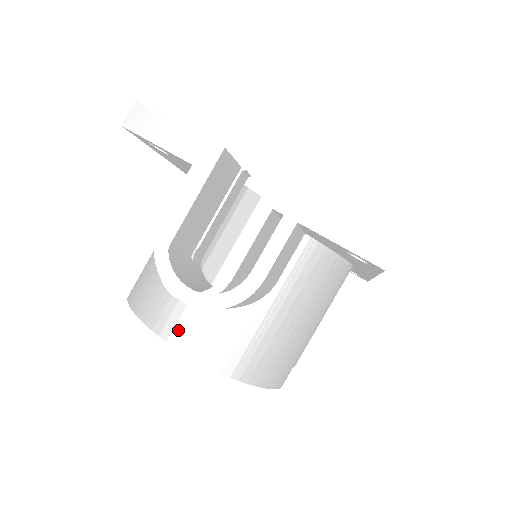
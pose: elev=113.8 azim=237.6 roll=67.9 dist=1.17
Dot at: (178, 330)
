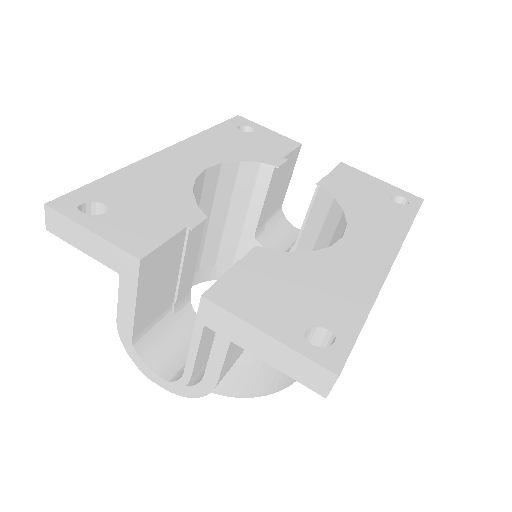
Dot at: occluded
